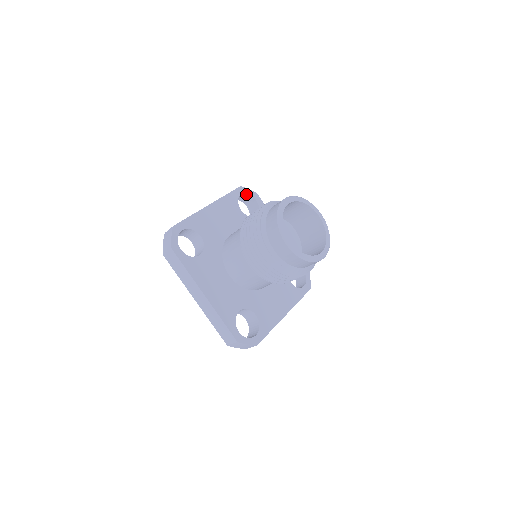
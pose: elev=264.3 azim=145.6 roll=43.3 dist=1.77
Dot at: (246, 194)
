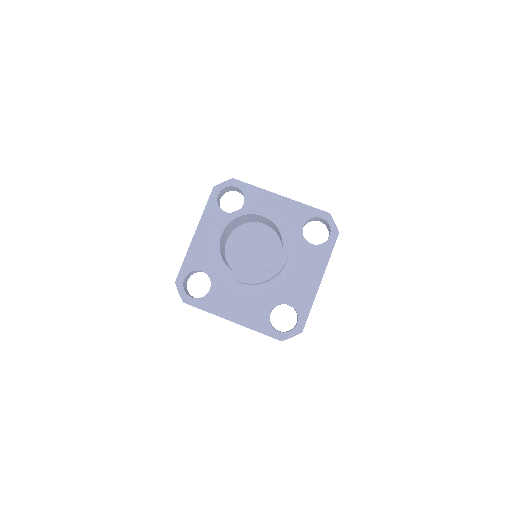
Dot at: (224, 189)
